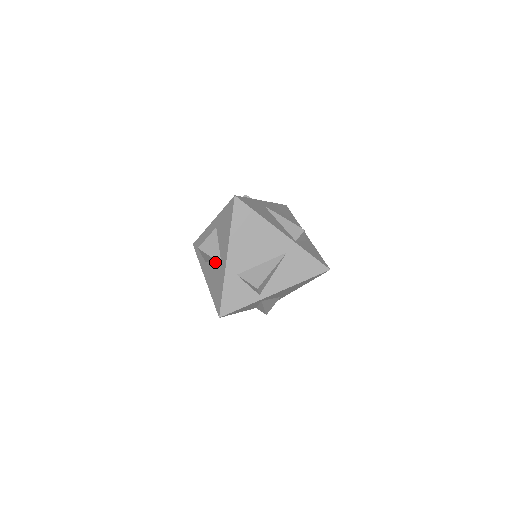
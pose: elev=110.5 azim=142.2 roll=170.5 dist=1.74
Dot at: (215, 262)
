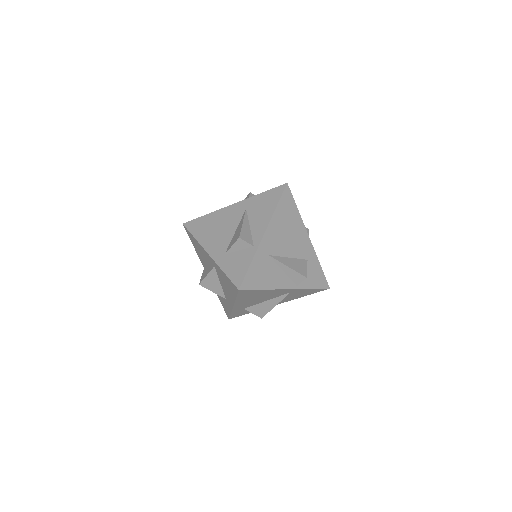
Dot at: (216, 277)
